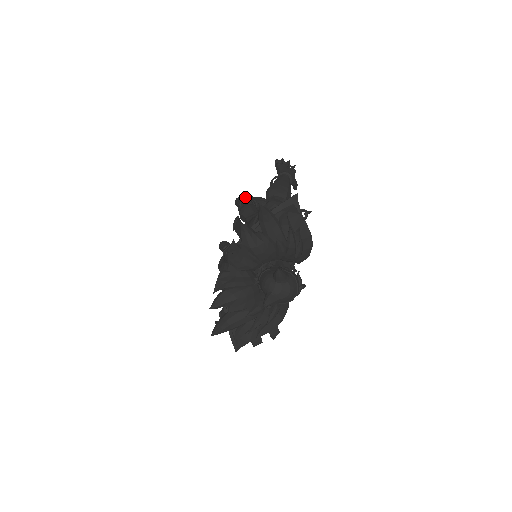
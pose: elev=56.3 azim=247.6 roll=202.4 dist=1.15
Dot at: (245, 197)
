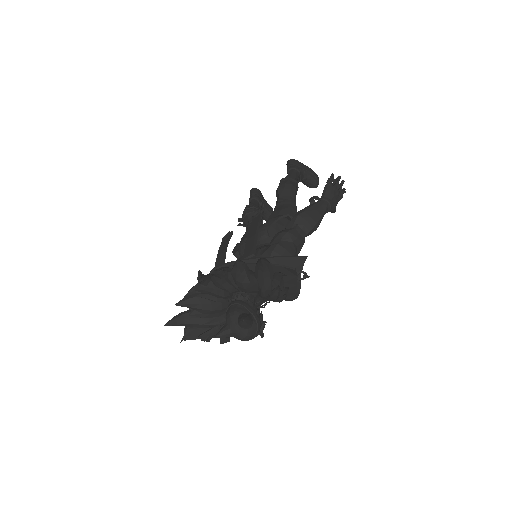
Dot at: (299, 164)
